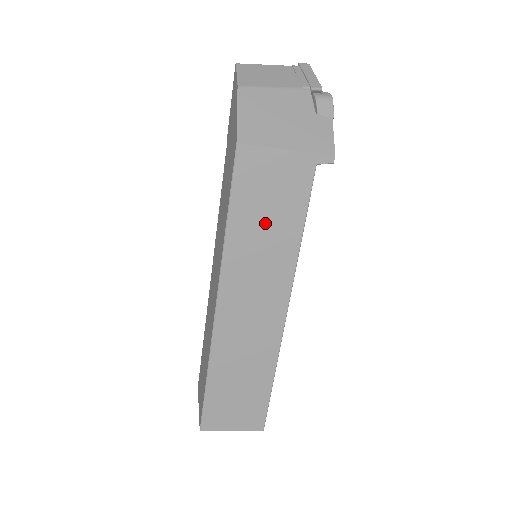
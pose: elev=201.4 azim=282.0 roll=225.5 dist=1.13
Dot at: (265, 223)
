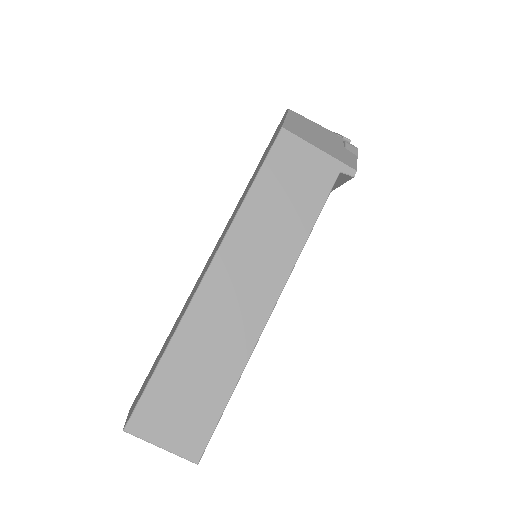
Dot at: (283, 204)
